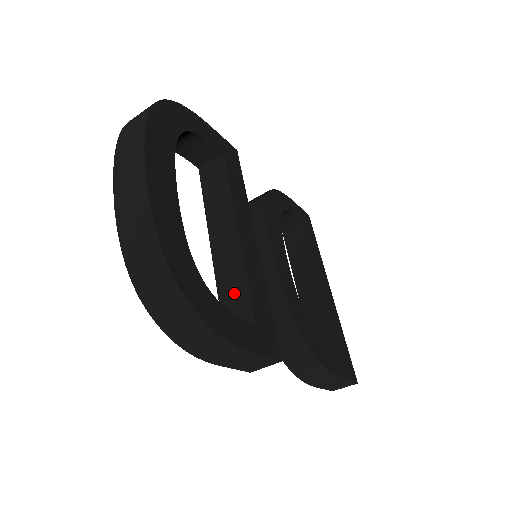
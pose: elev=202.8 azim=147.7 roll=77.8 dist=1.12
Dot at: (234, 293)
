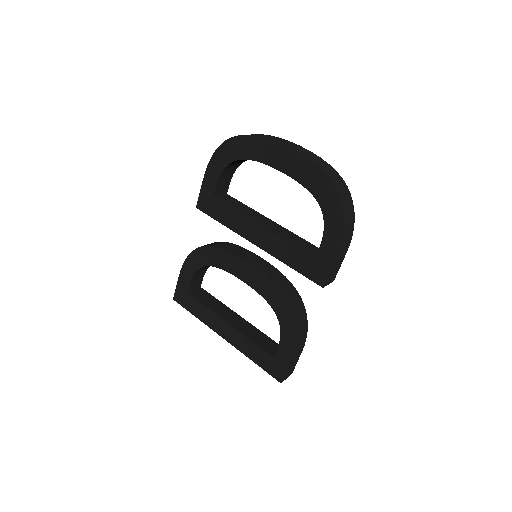
Dot at: (301, 243)
